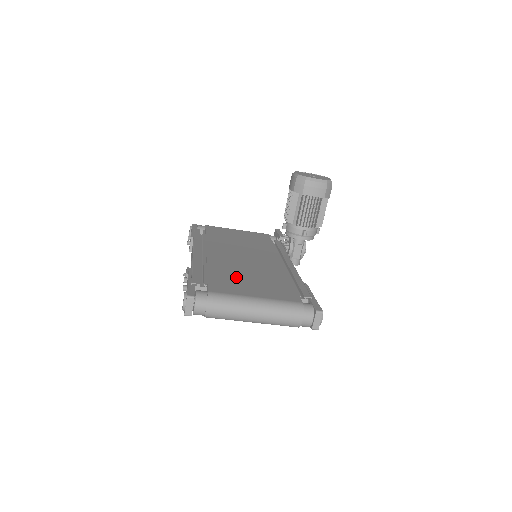
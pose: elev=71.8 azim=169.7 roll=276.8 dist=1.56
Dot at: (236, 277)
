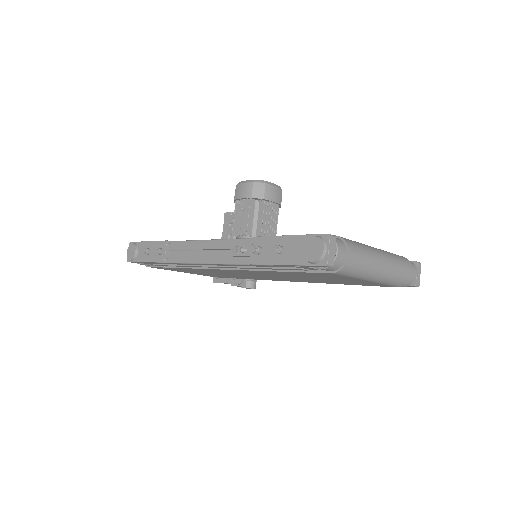
Dot at: occluded
